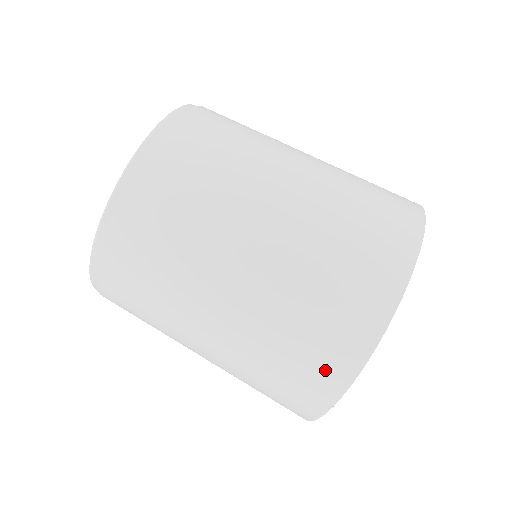
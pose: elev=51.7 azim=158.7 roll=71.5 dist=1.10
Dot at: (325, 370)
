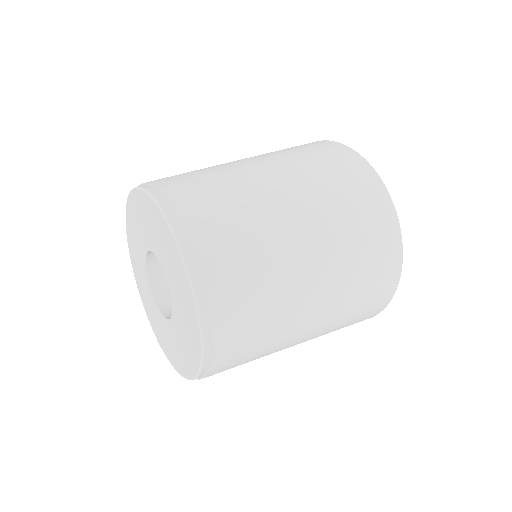
Dot at: (383, 229)
